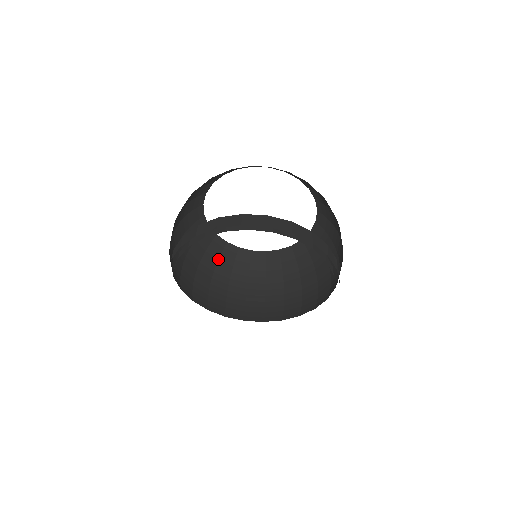
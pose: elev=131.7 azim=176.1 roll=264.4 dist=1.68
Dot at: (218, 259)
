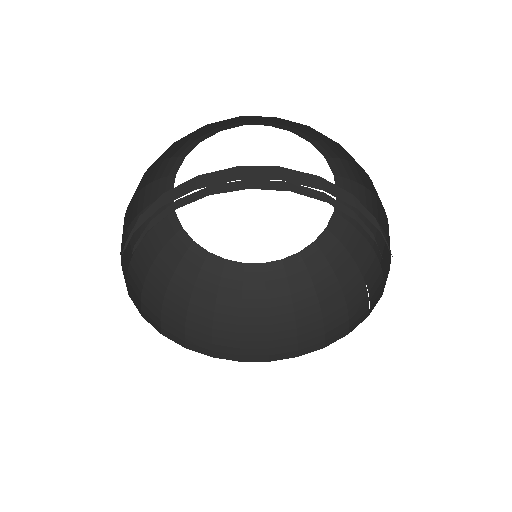
Dot at: (163, 246)
